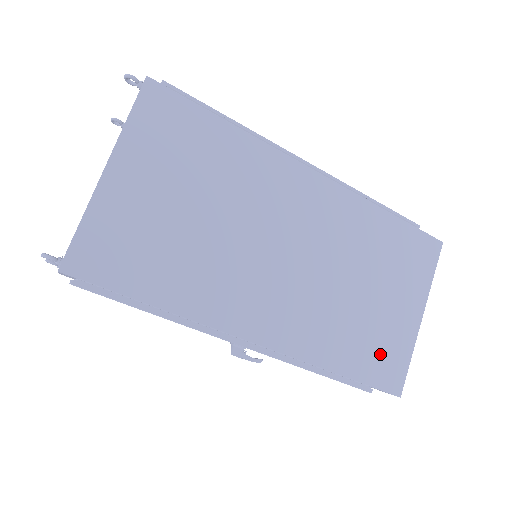
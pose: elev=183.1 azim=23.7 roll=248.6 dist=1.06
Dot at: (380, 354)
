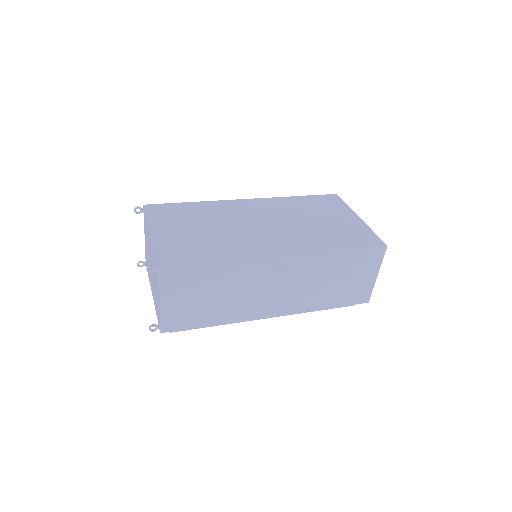
Dot at: (354, 236)
